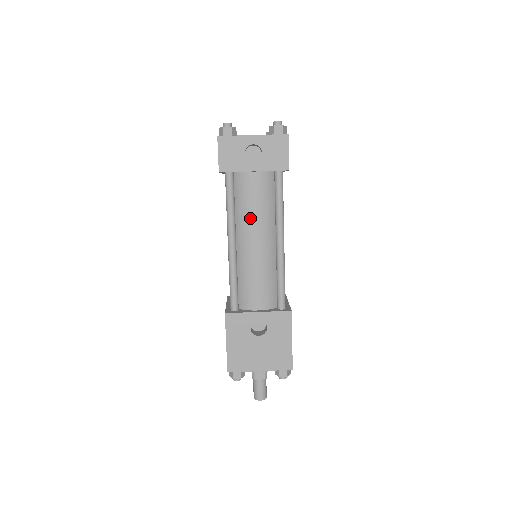
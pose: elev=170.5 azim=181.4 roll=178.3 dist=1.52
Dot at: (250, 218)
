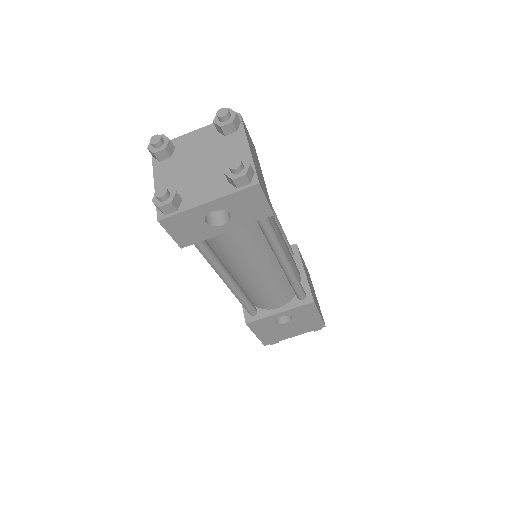
Dot at: (240, 260)
